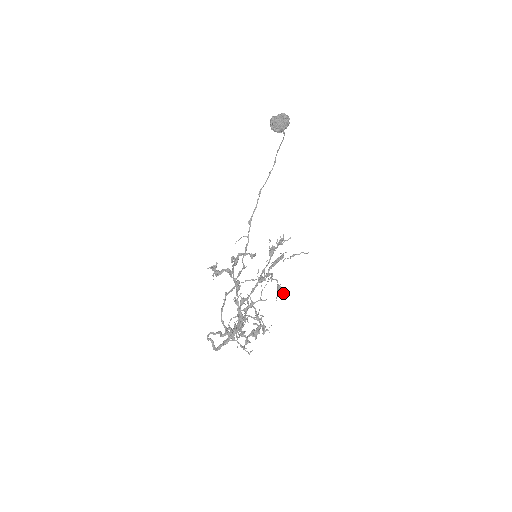
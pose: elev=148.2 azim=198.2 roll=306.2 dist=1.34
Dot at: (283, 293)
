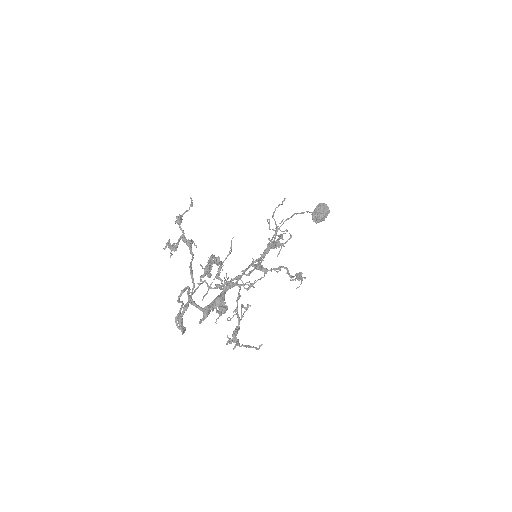
Dot at: (300, 274)
